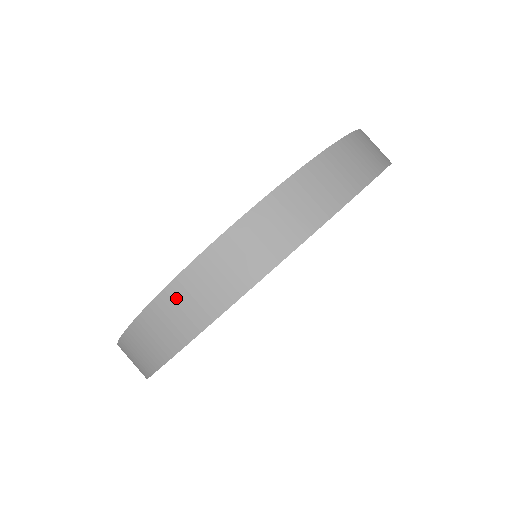
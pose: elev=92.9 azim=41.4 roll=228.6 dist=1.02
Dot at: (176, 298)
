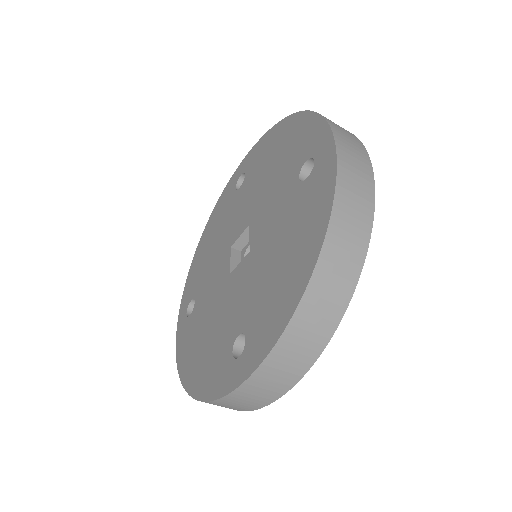
Dot at: (293, 340)
